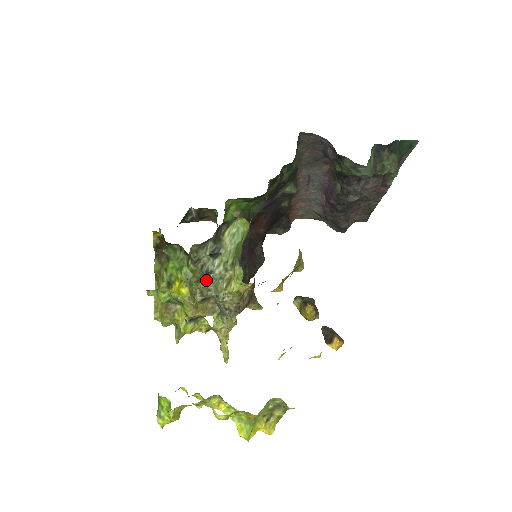
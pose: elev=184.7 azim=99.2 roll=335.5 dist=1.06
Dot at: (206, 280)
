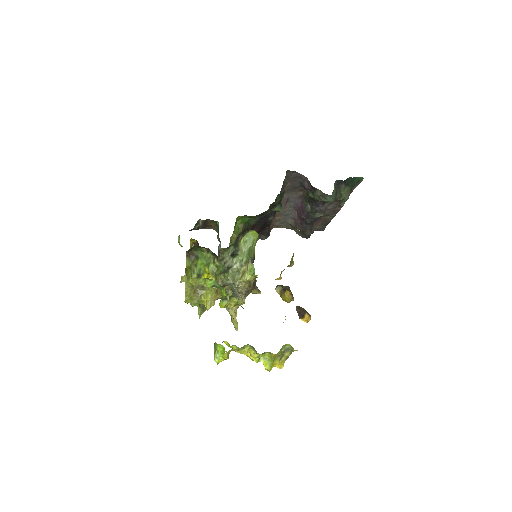
Dot at: (227, 273)
